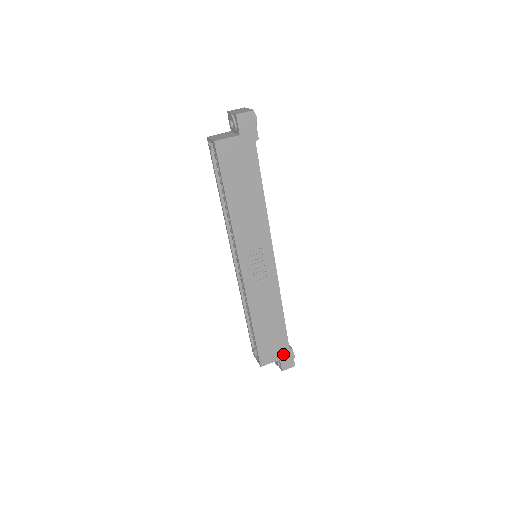
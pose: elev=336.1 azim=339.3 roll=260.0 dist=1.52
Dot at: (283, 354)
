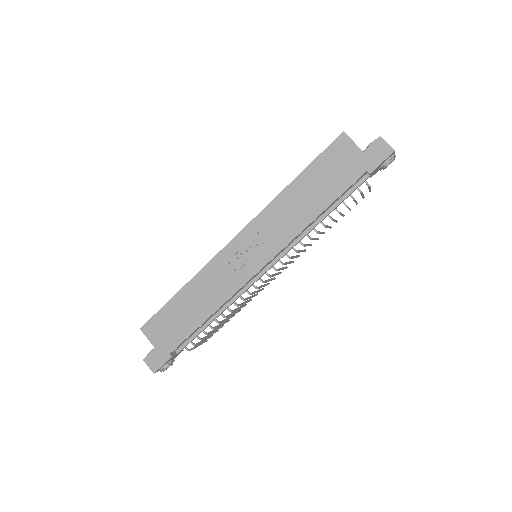
Dot at: (162, 348)
